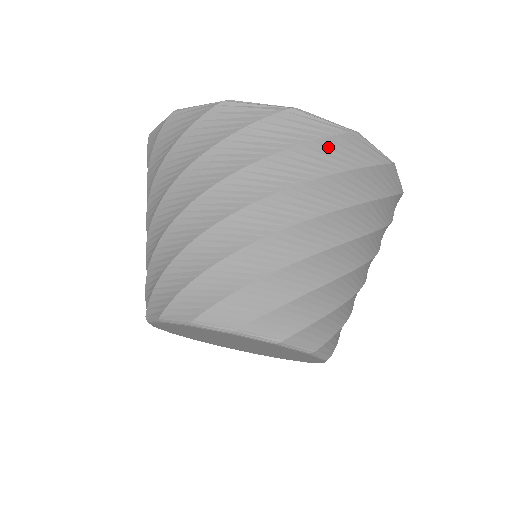
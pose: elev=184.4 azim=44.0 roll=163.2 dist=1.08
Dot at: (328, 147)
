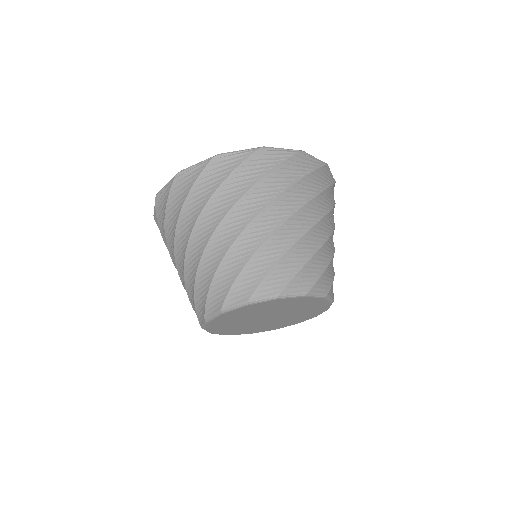
Dot at: (320, 173)
